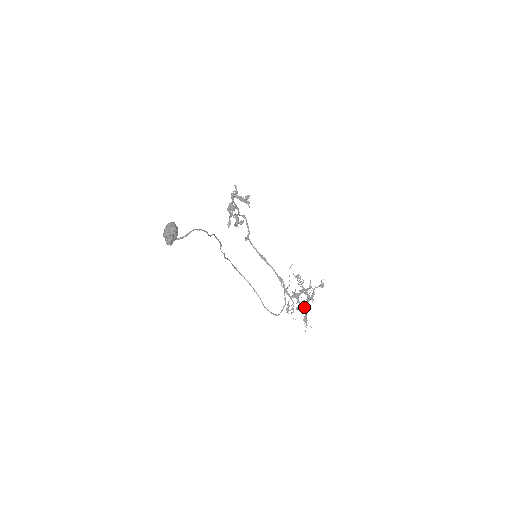
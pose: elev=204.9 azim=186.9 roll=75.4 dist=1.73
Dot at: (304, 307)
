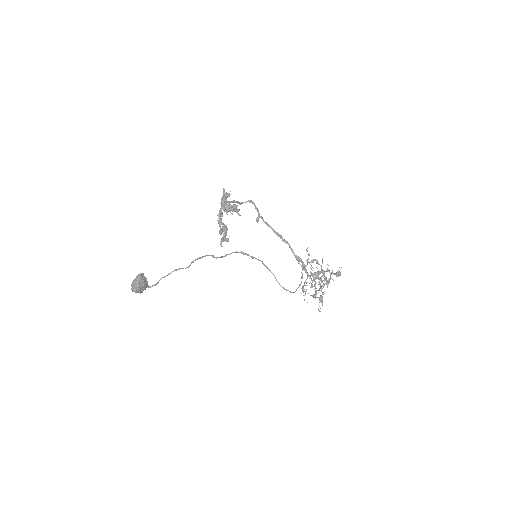
Dot at: occluded
